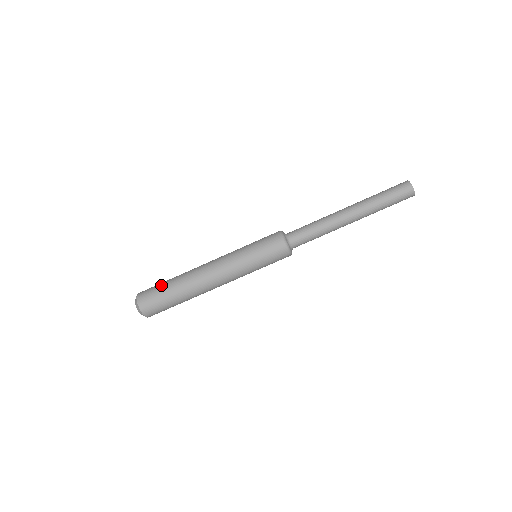
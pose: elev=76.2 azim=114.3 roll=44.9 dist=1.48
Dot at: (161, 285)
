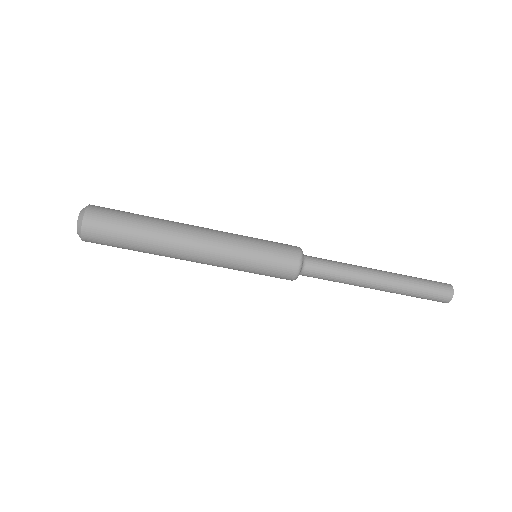
Dot at: (122, 236)
